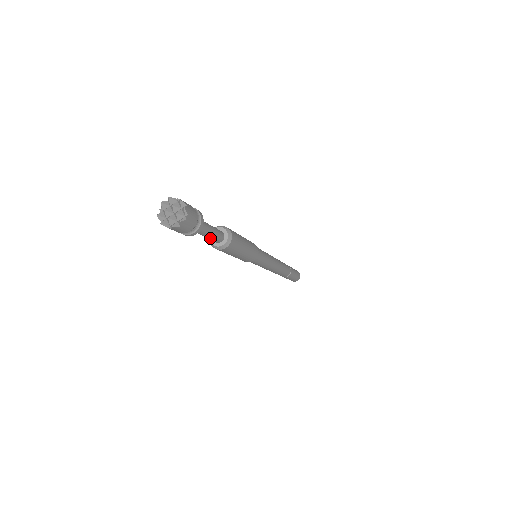
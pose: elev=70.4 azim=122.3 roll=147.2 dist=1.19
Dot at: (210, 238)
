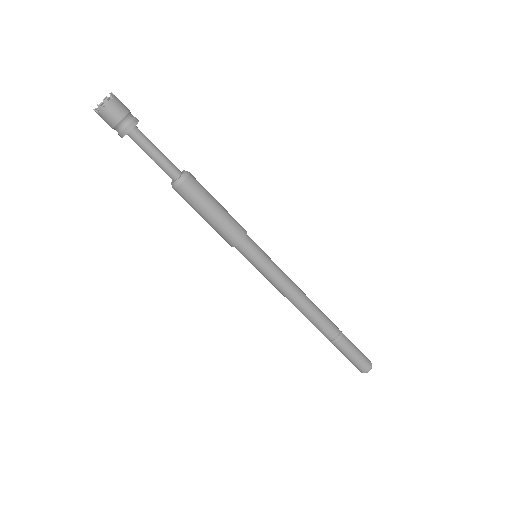
Dot at: (160, 164)
